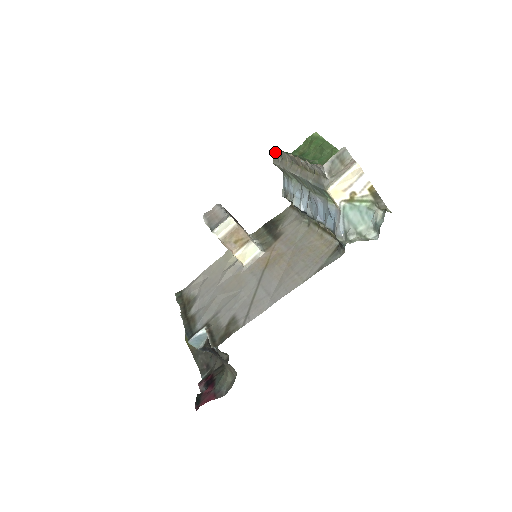
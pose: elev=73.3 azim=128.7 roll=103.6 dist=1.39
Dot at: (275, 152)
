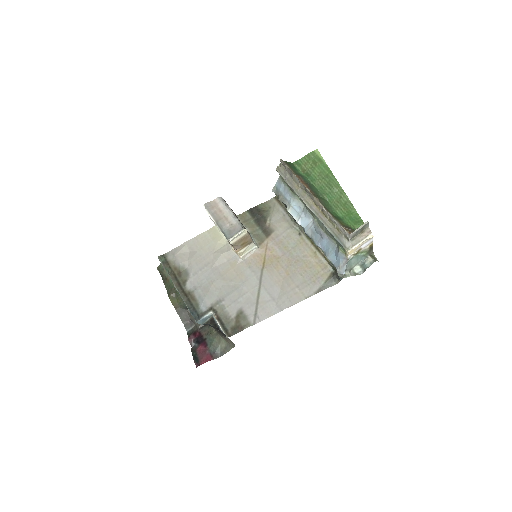
Dot at: (282, 163)
